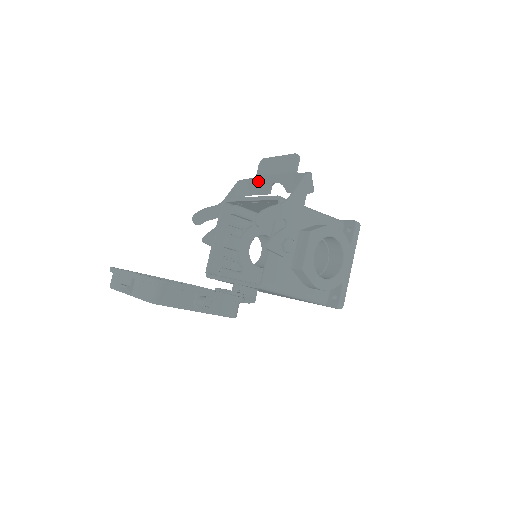
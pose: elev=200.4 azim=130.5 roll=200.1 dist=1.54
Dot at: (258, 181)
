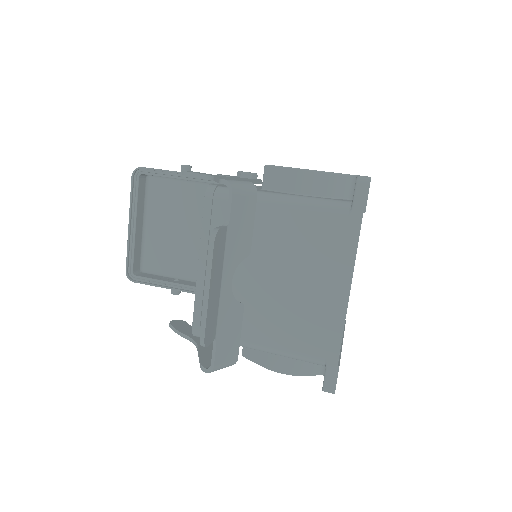
Dot at: (230, 229)
